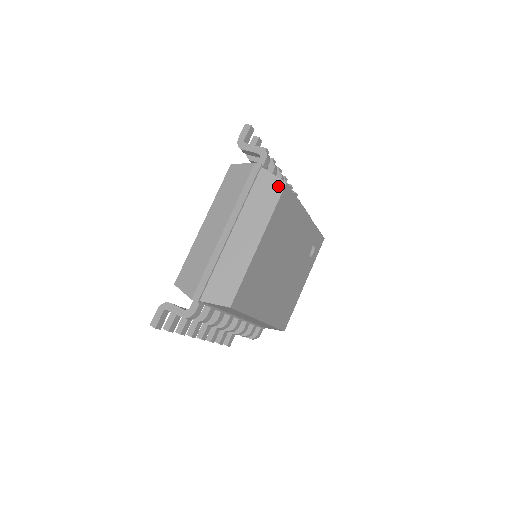
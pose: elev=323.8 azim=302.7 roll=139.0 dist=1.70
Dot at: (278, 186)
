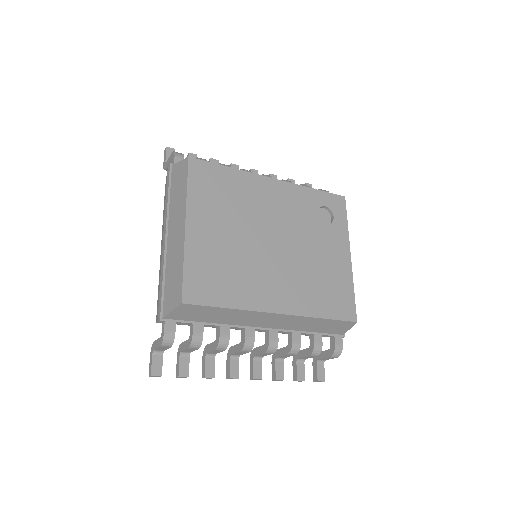
Dot at: (184, 166)
